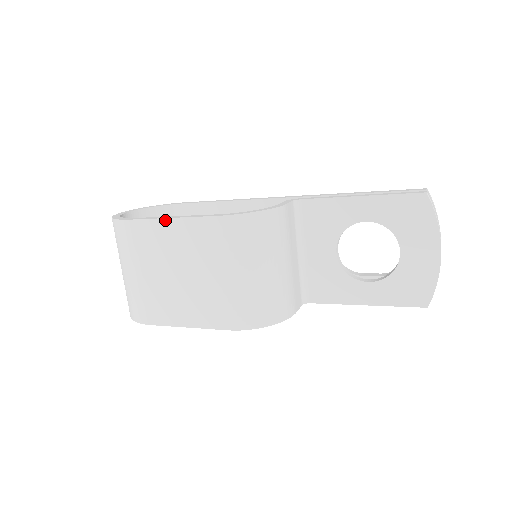
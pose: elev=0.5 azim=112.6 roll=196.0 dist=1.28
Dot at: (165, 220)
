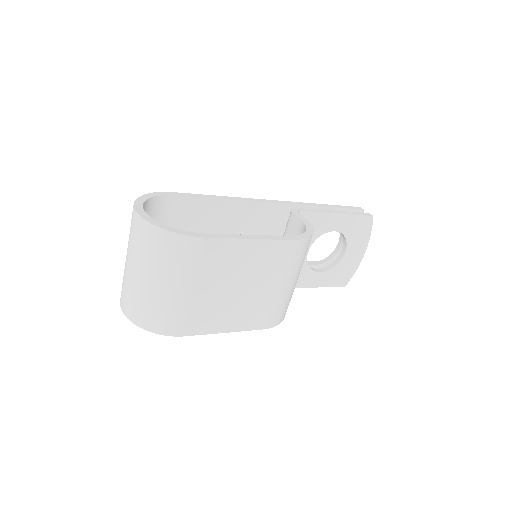
Dot at: (244, 240)
